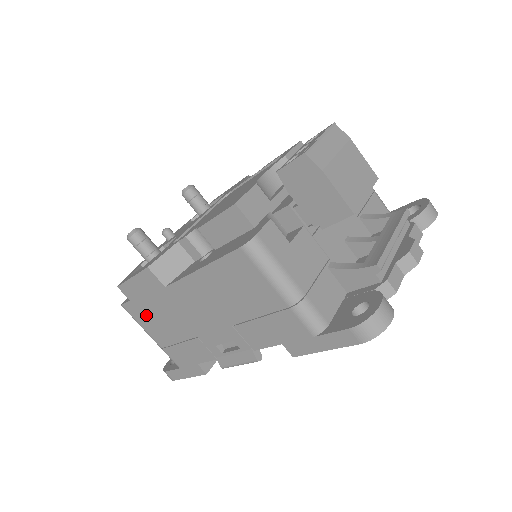
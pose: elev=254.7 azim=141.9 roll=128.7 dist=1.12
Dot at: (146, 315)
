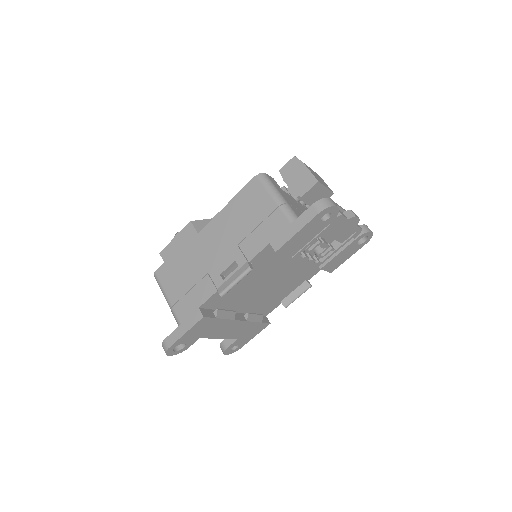
Dot at: (172, 272)
